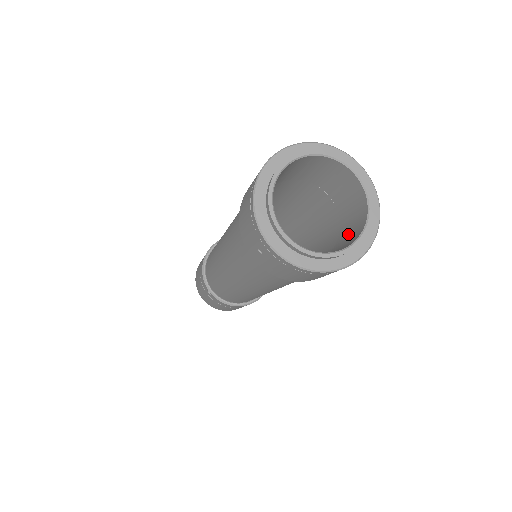
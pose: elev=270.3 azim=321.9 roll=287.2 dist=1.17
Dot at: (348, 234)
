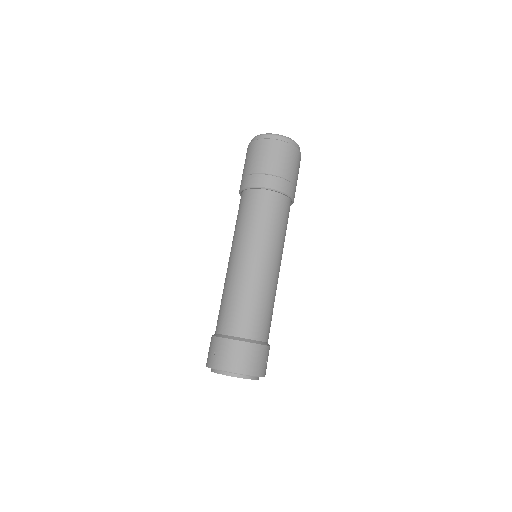
Dot at: occluded
